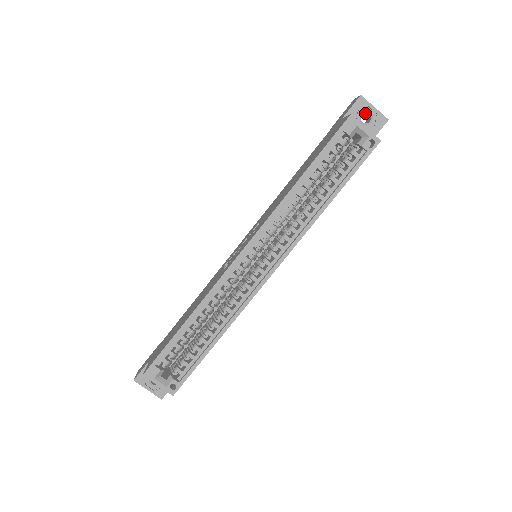
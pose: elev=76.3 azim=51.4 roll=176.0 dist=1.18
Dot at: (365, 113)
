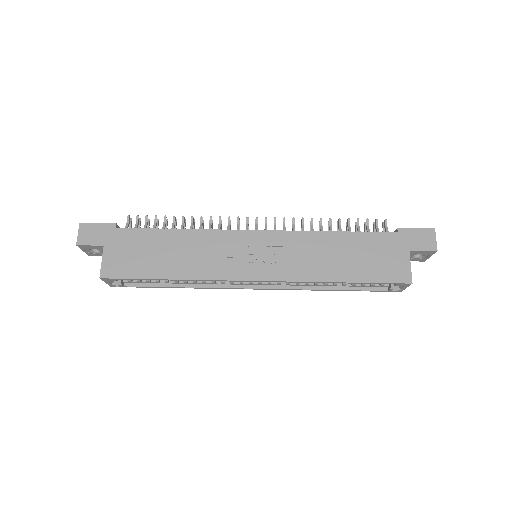
Dot at: occluded
